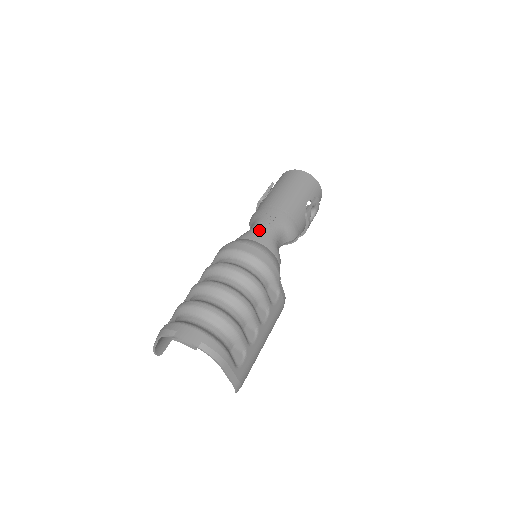
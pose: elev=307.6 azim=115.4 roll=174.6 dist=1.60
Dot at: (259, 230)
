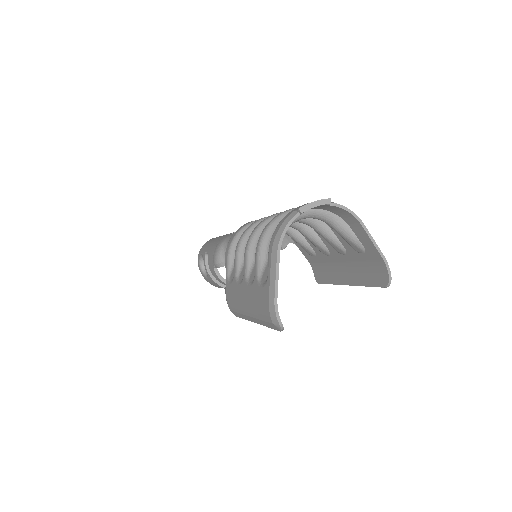
Dot at: occluded
